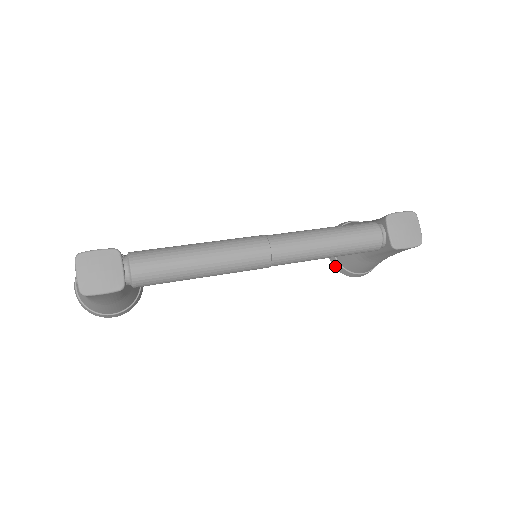
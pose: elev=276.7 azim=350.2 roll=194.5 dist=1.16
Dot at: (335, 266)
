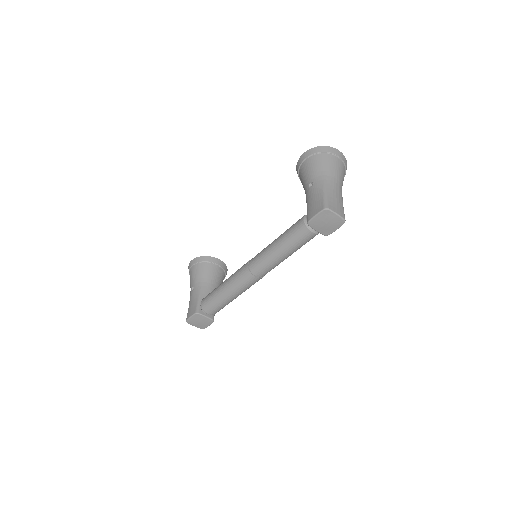
Dot at: occluded
